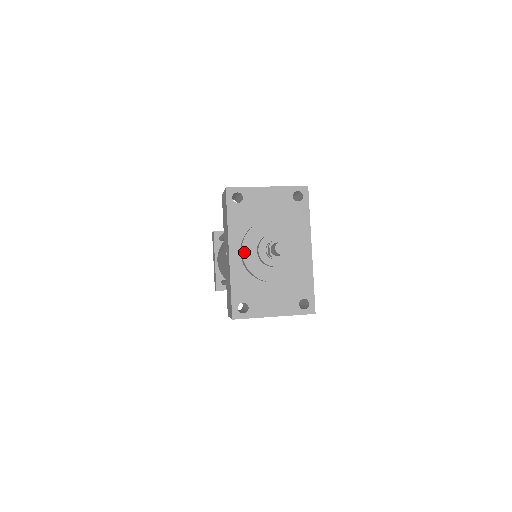
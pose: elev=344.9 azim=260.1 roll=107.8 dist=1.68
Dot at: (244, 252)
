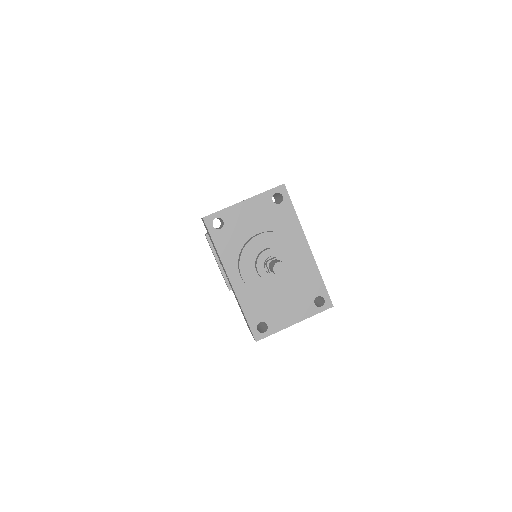
Dot at: (244, 277)
